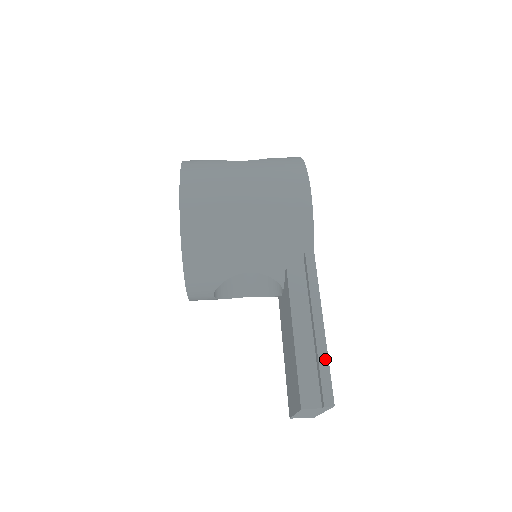
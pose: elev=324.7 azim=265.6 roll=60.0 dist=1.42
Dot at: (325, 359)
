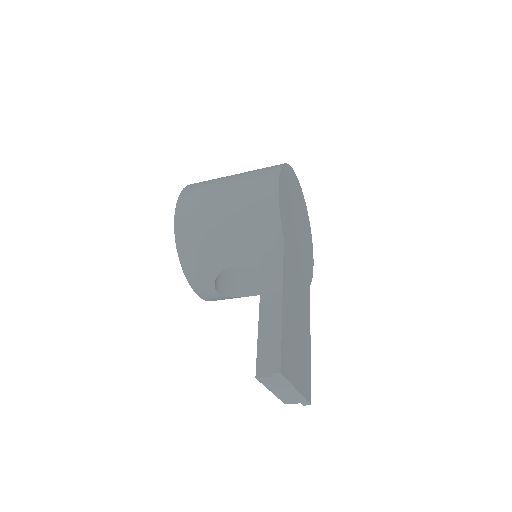
Dot at: (278, 332)
